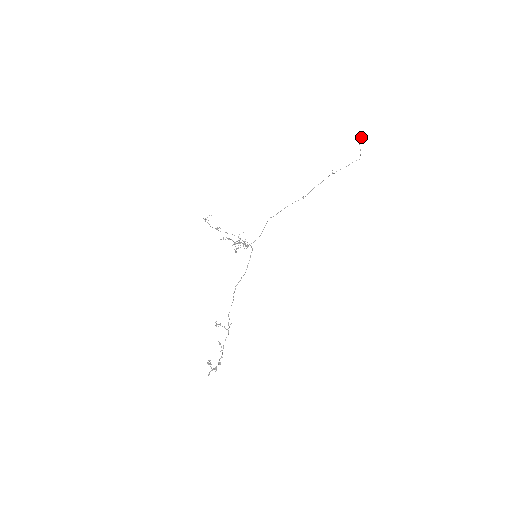
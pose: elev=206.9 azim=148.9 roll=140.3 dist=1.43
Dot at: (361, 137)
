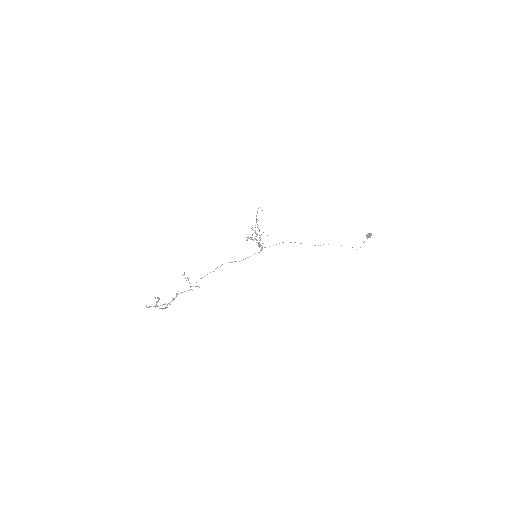
Dot at: occluded
